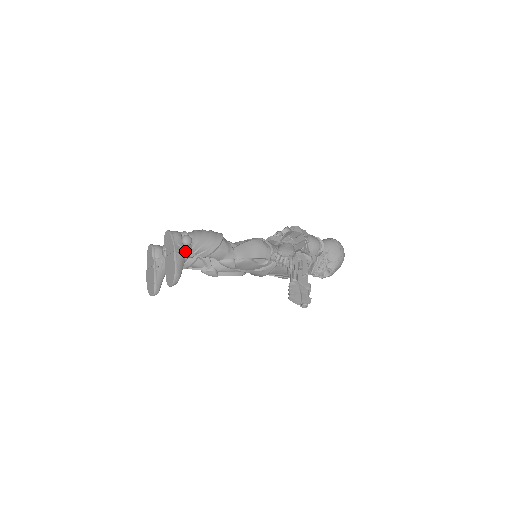
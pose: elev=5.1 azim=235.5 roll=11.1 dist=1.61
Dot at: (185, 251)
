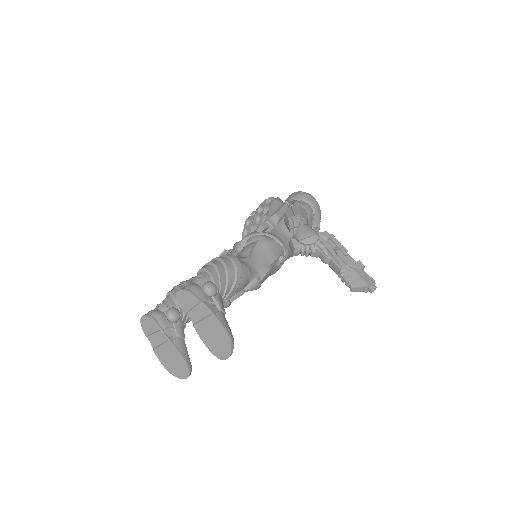
Dot at: (220, 305)
